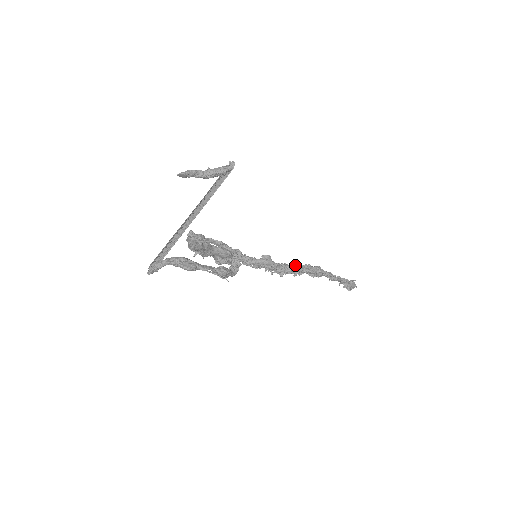
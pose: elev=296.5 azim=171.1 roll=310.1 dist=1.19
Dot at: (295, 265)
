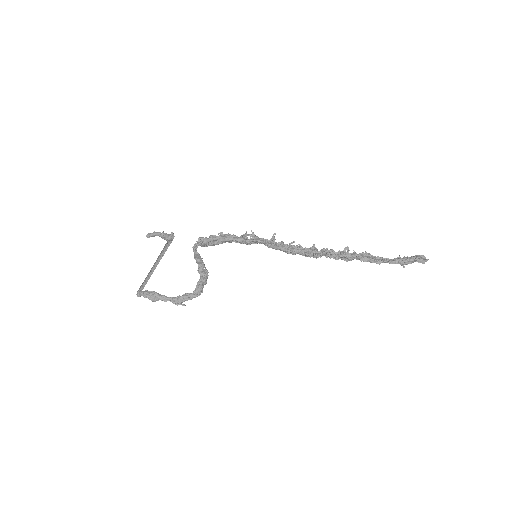
Dot at: (313, 254)
